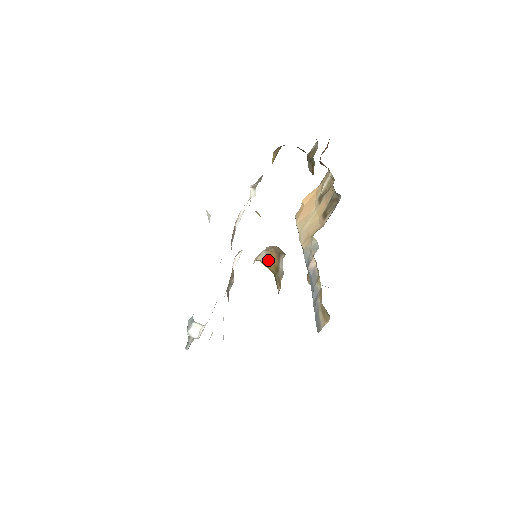
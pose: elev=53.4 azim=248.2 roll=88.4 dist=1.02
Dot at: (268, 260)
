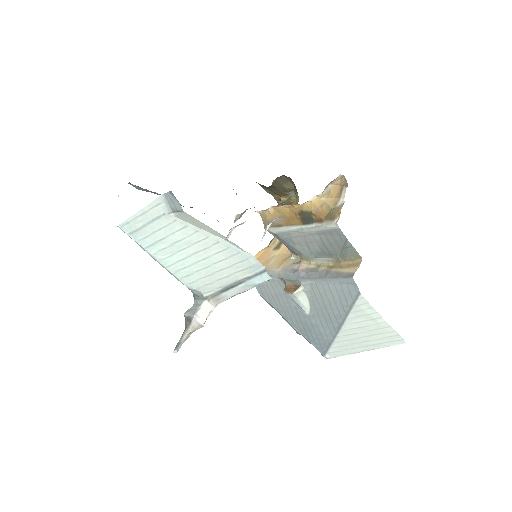
Dot at: (330, 194)
